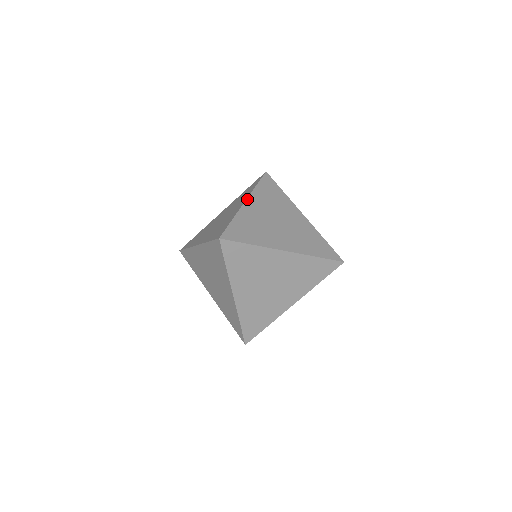
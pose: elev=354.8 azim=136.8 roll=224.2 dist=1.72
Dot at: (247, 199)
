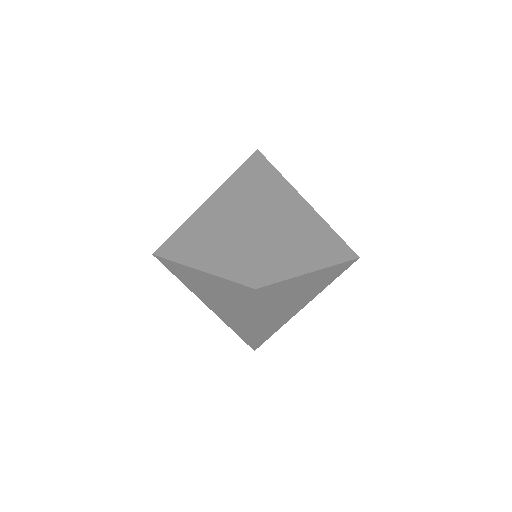
Dot at: (257, 208)
